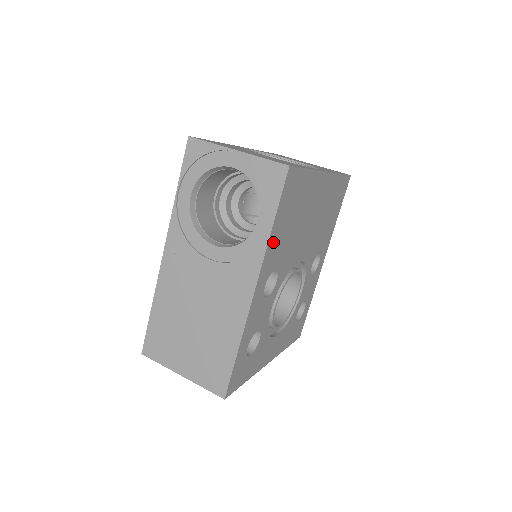
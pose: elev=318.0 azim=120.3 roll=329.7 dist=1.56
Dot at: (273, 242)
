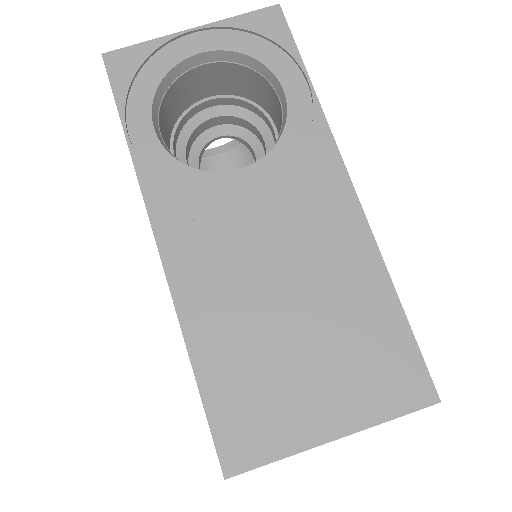
Dot at: occluded
